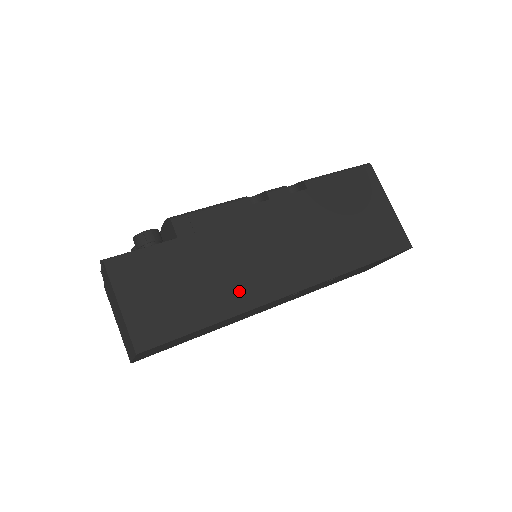
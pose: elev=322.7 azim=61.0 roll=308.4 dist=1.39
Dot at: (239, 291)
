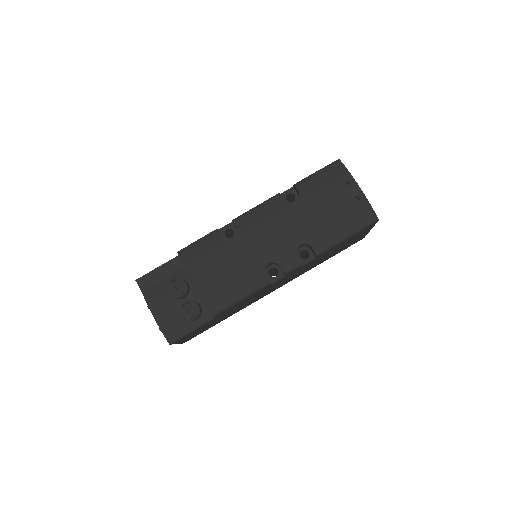
Dot at: occluded
